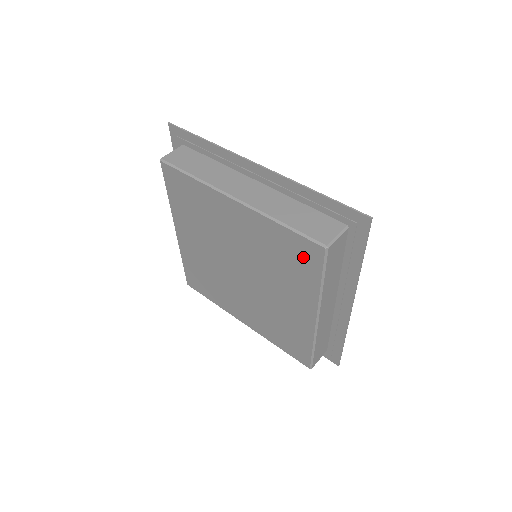
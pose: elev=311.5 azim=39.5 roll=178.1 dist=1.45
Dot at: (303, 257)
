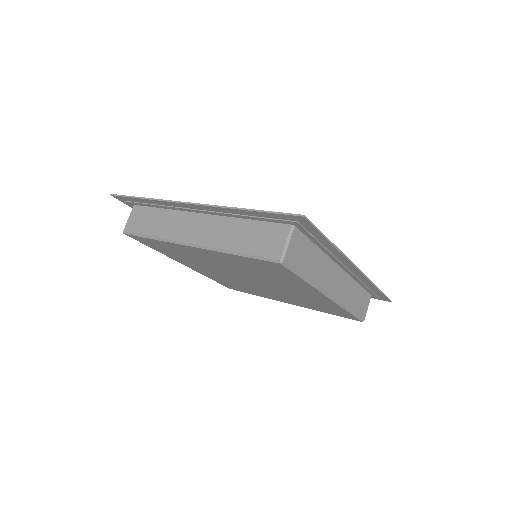
Dot at: (274, 269)
